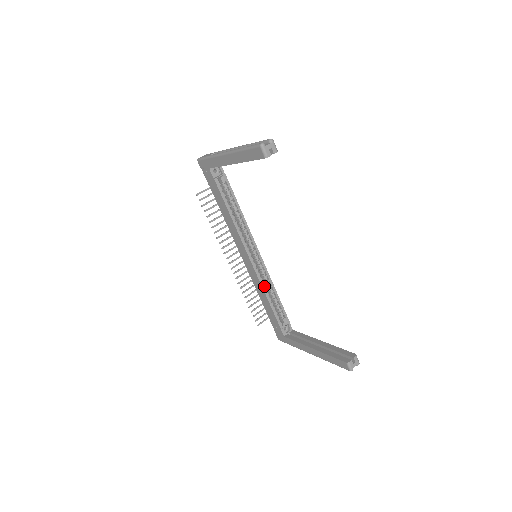
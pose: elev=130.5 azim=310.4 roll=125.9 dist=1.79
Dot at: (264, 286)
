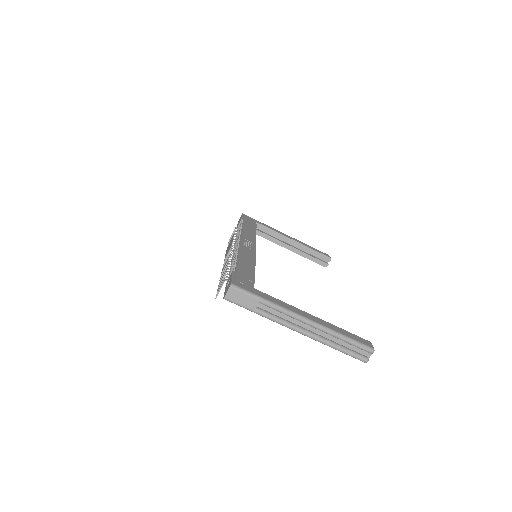
Dot at: occluded
